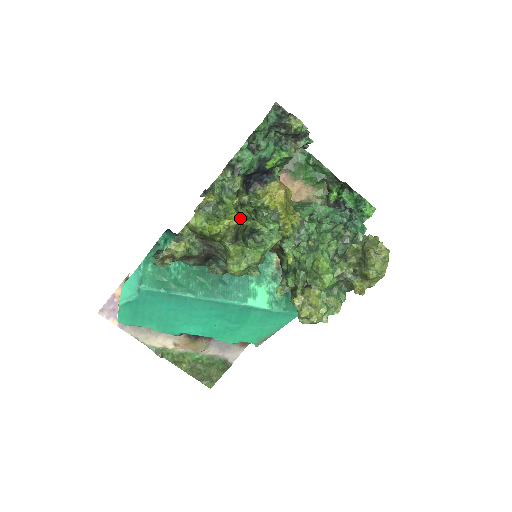
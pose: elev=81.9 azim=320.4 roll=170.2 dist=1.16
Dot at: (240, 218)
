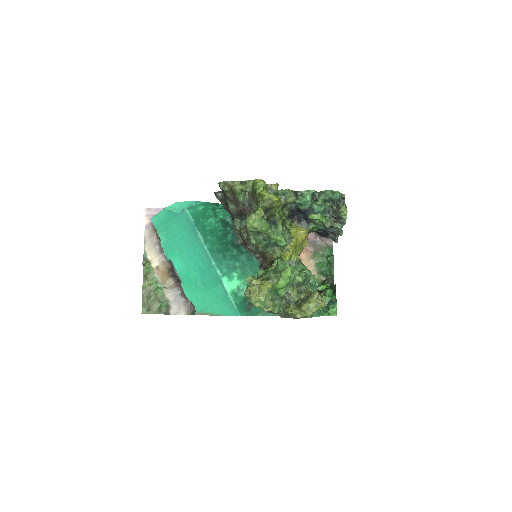
Dot at: occluded
